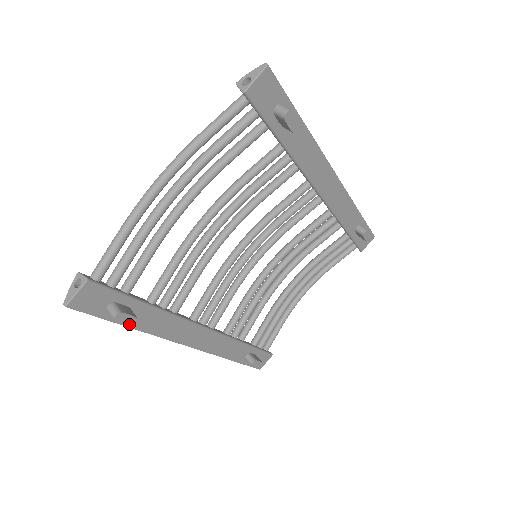
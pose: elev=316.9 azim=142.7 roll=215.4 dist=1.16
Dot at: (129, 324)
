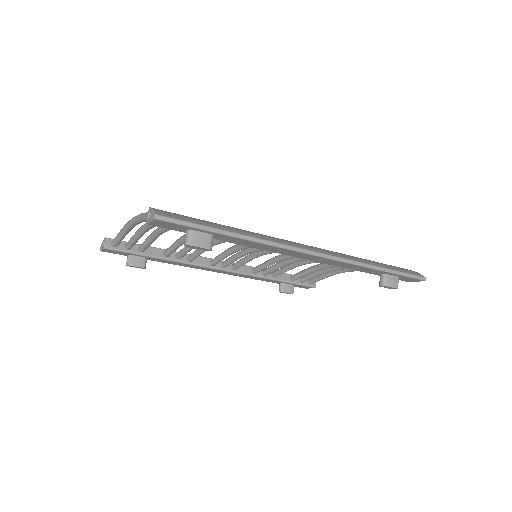
Dot at: occluded
